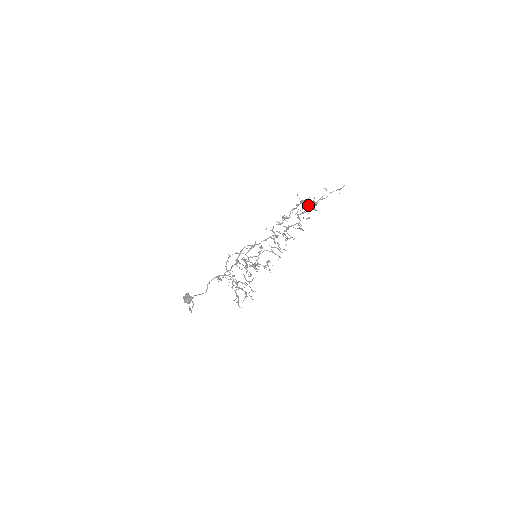
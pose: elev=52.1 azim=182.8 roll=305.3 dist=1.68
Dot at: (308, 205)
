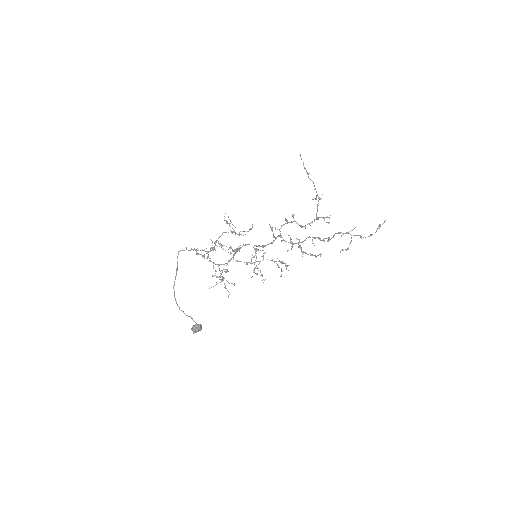
Dot at: (347, 249)
